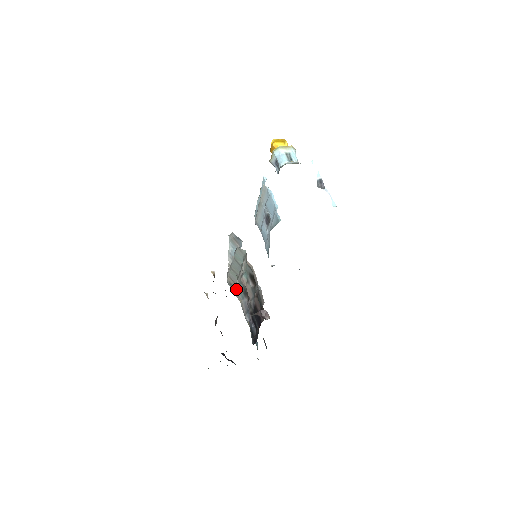
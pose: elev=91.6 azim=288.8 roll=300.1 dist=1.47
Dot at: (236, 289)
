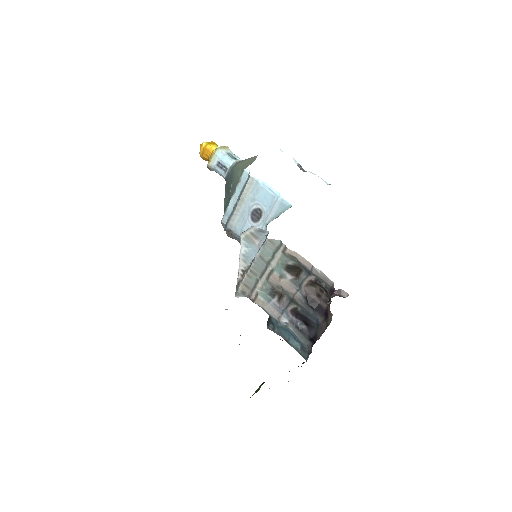
Dot at: (254, 295)
